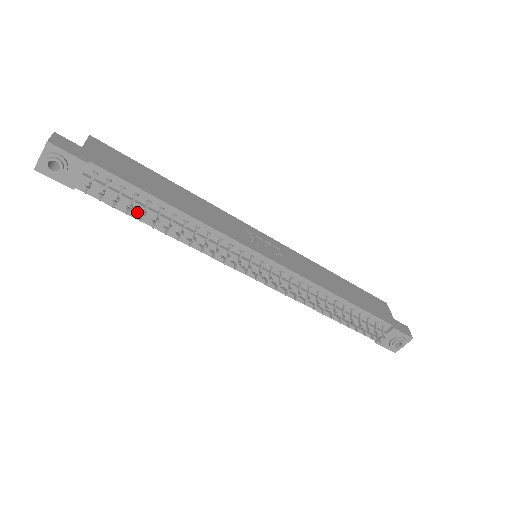
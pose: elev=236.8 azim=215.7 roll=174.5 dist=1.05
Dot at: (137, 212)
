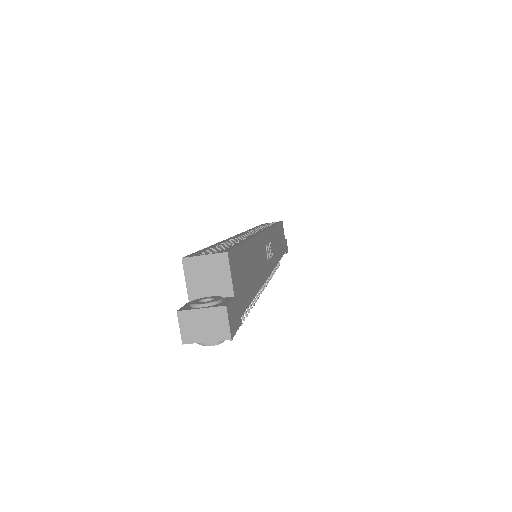
Dot at: occluded
